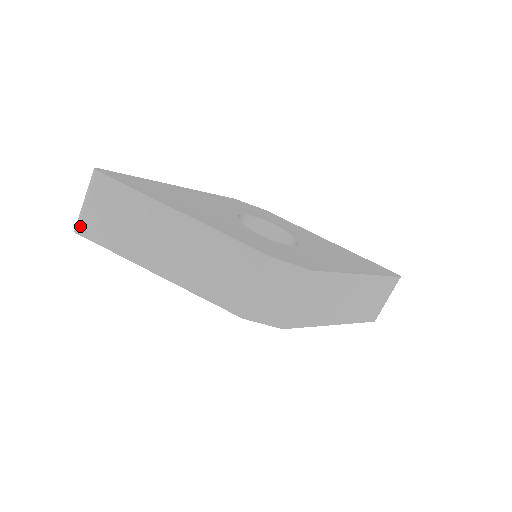
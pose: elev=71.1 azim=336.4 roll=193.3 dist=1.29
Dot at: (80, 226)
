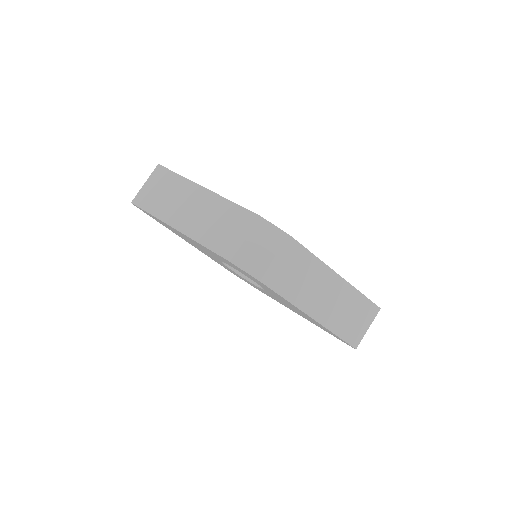
Dot at: (136, 198)
